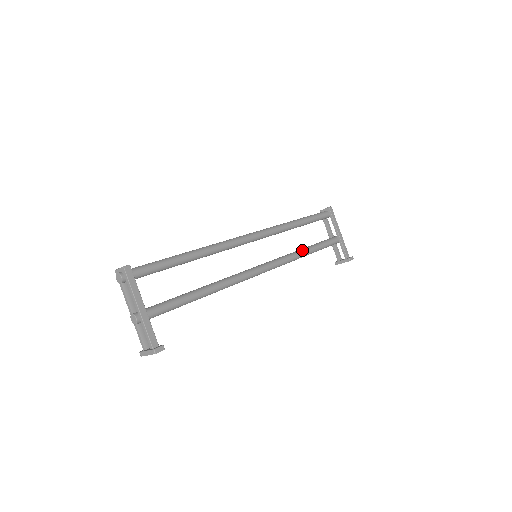
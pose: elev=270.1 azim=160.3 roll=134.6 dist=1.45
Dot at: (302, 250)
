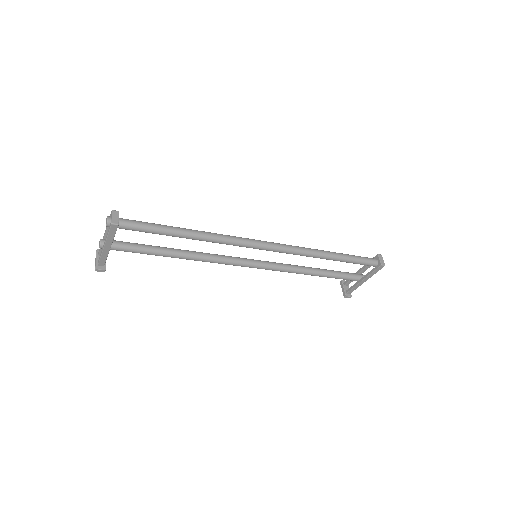
Dot at: (308, 272)
